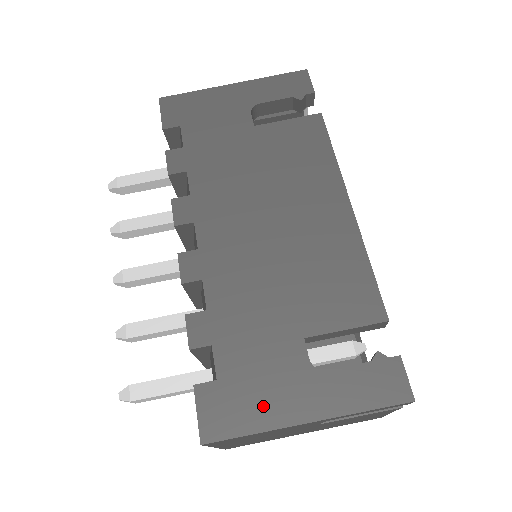
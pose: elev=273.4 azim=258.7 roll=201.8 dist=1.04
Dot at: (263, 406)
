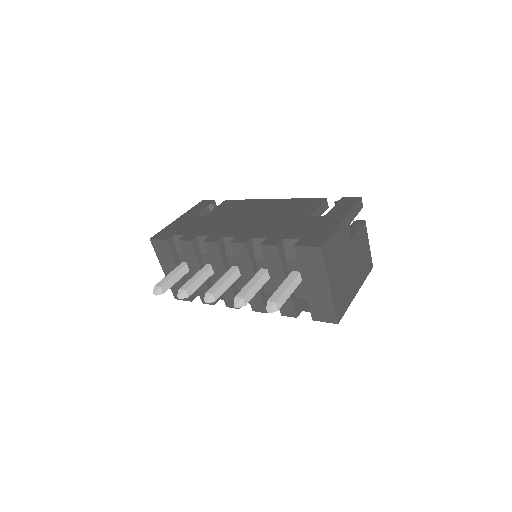
Dot at: (324, 229)
